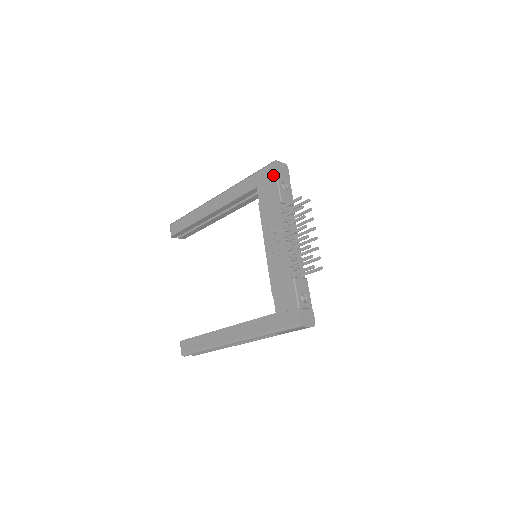
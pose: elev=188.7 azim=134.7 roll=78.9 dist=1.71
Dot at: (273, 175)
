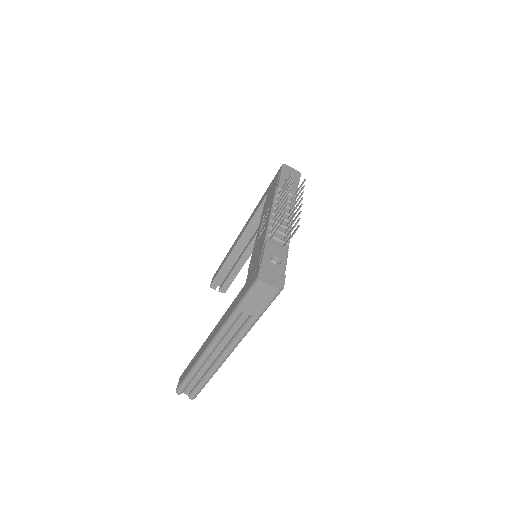
Dot at: (279, 174)
